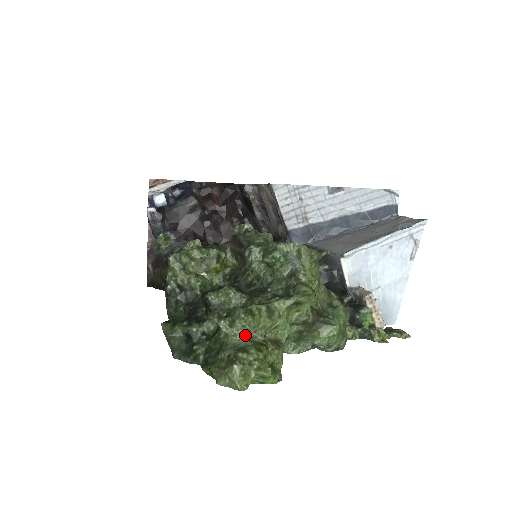
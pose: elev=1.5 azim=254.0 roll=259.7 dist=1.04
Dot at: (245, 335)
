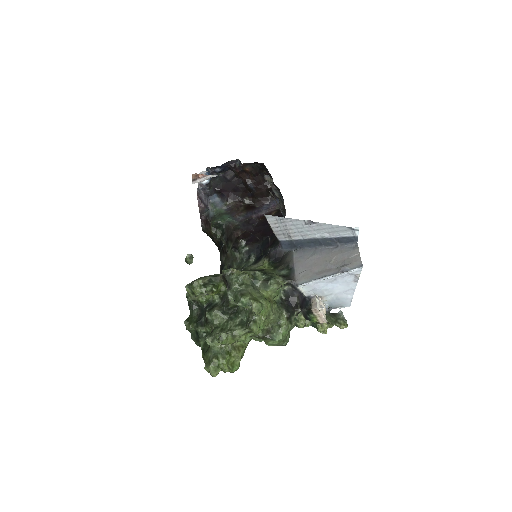
Dot at: (220, 346)
